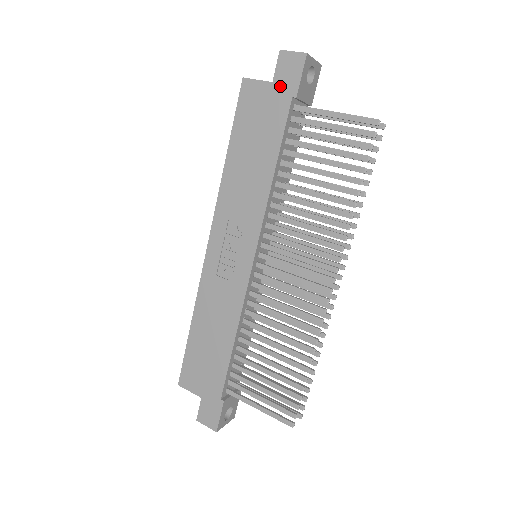
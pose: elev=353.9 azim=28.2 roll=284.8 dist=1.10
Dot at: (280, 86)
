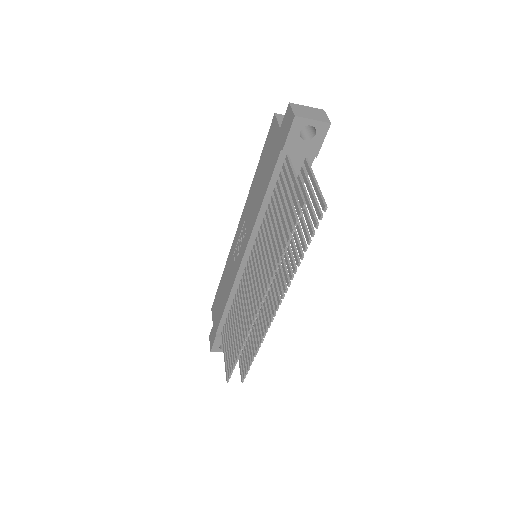
Dot at: (281, 135)
